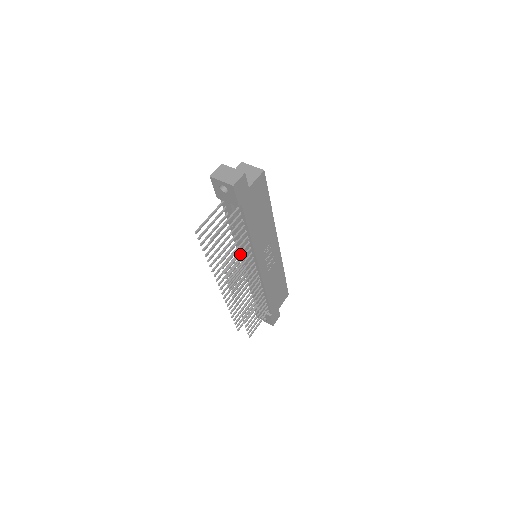
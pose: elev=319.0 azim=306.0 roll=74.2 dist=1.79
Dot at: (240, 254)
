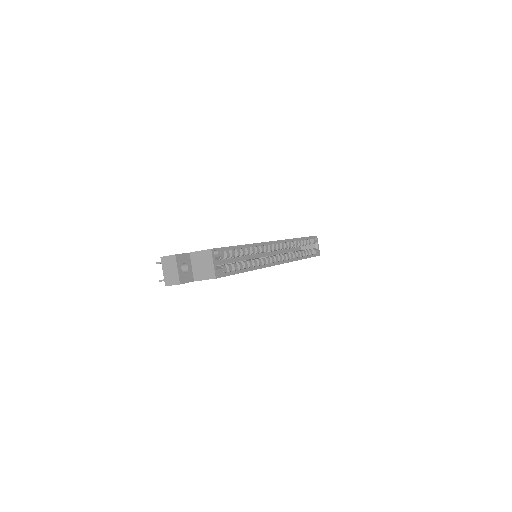
Dot at: occluded
